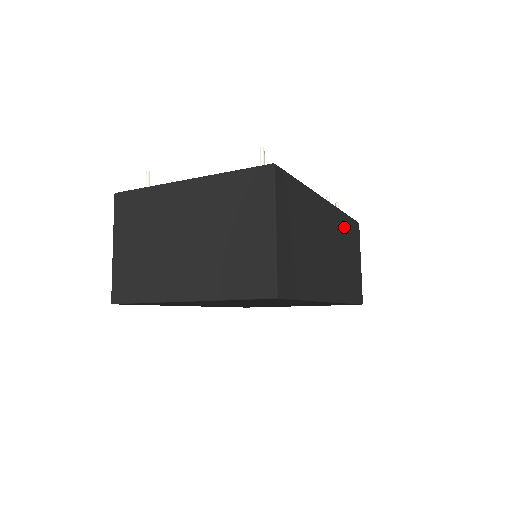
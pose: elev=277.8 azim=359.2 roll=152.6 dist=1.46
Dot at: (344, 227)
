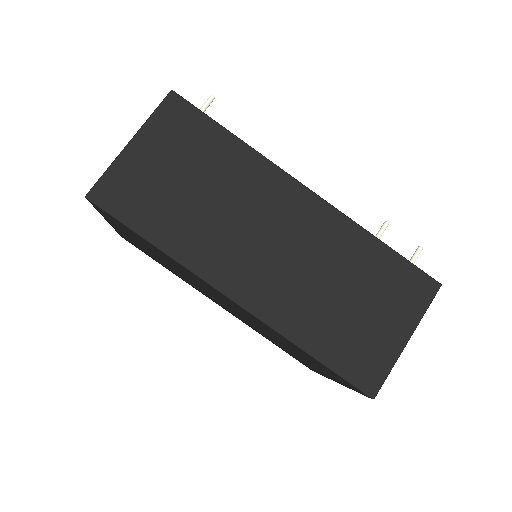
Dot at: (358, 251)
